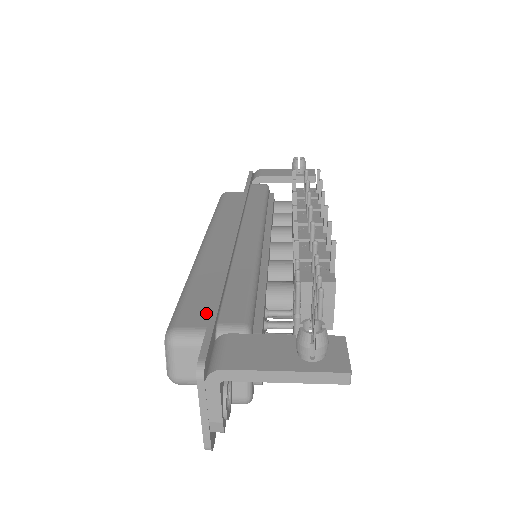
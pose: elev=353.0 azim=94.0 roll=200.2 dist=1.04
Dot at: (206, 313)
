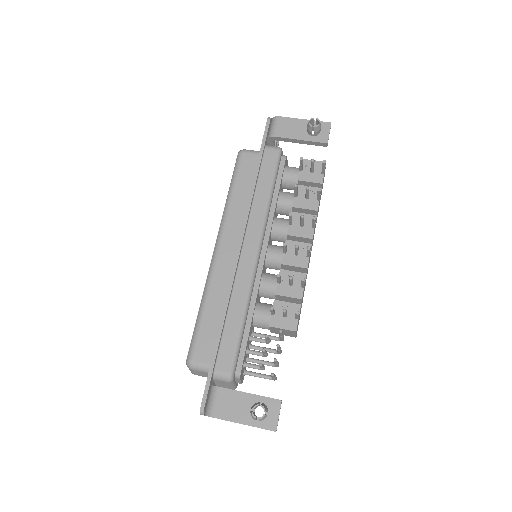
Dot at: (210, 349)
